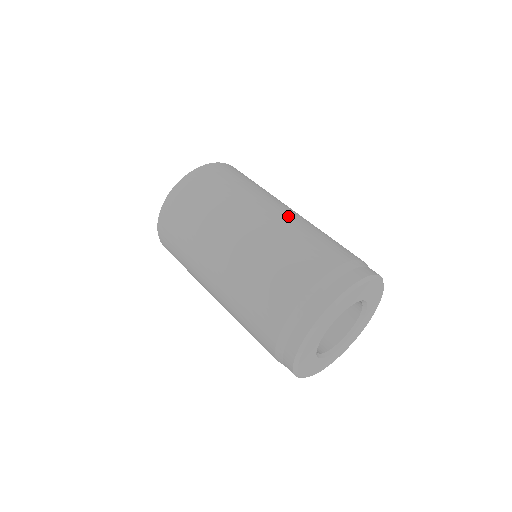
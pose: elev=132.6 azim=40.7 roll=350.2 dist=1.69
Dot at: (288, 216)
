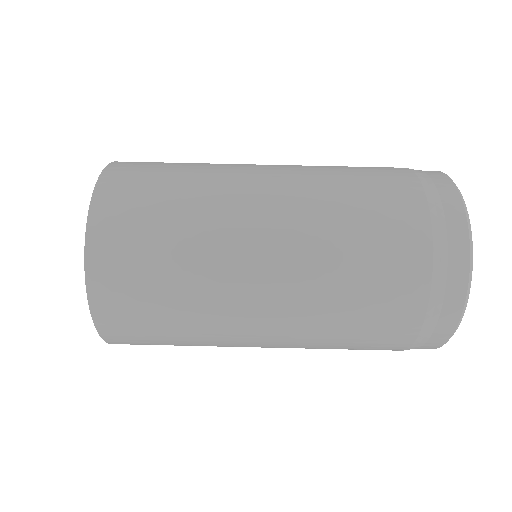
Dot at: (291, 170)
